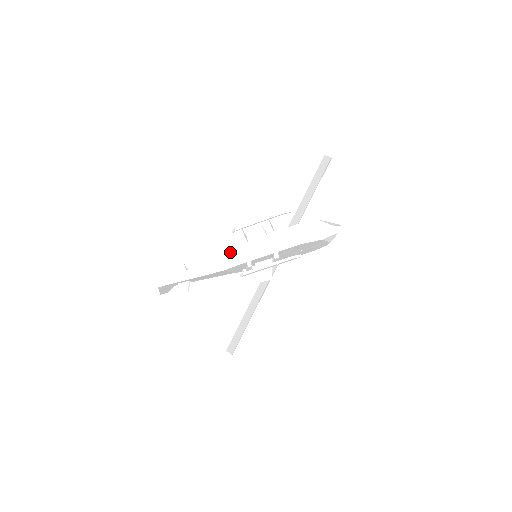
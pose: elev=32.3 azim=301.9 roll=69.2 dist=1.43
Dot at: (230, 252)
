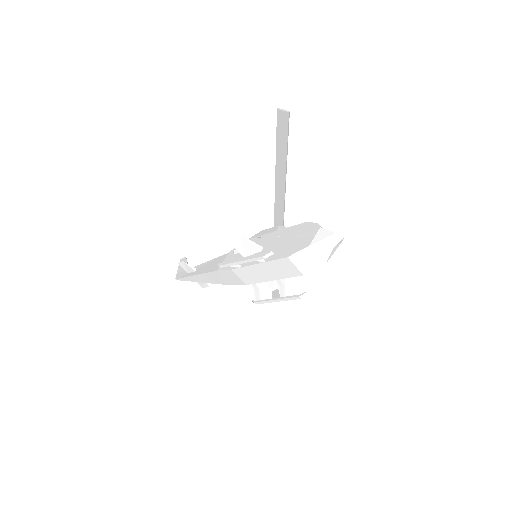
Dot at: (227, 273)
